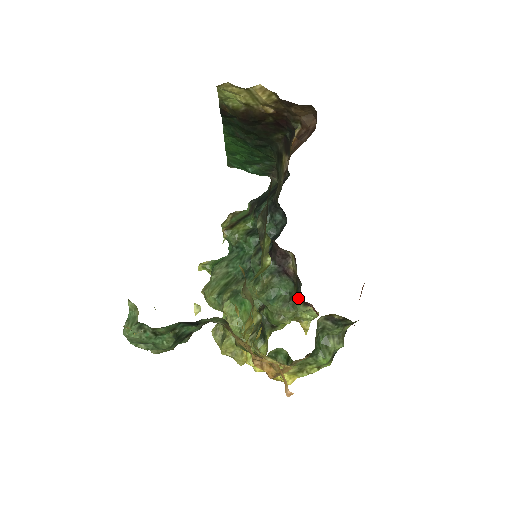
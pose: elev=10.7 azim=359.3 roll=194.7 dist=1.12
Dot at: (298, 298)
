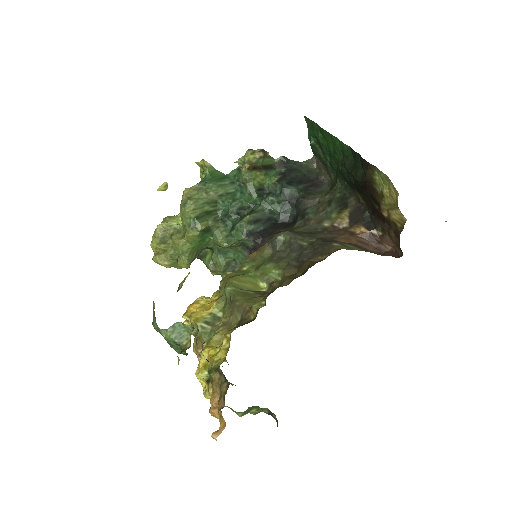
Dot at: occluded
